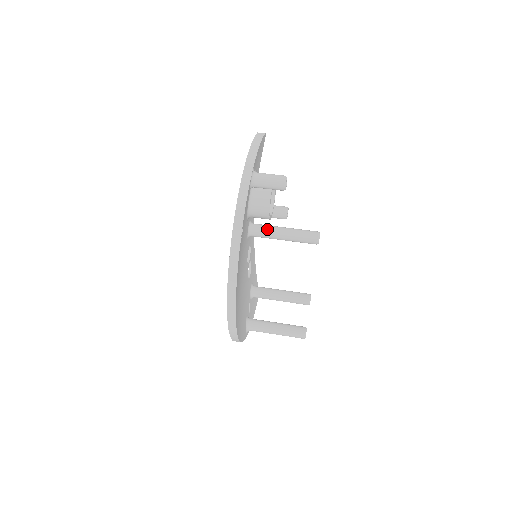
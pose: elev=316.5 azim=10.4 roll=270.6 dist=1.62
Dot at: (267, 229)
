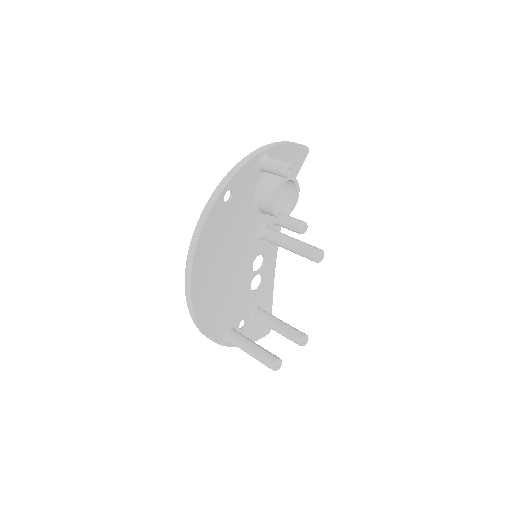
Dot at: (276, 233)
